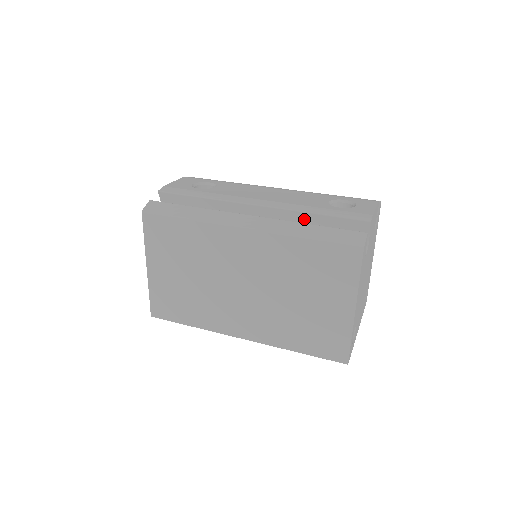
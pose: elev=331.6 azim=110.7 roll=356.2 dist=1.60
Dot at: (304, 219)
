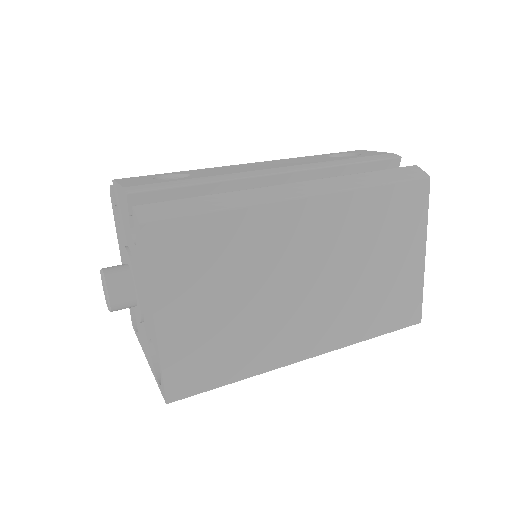
Dot at: occluded
